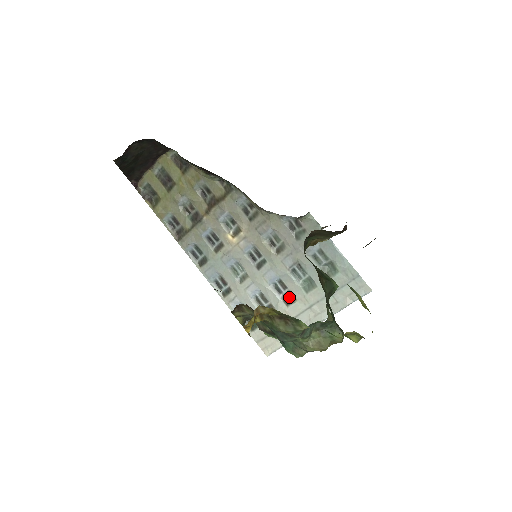
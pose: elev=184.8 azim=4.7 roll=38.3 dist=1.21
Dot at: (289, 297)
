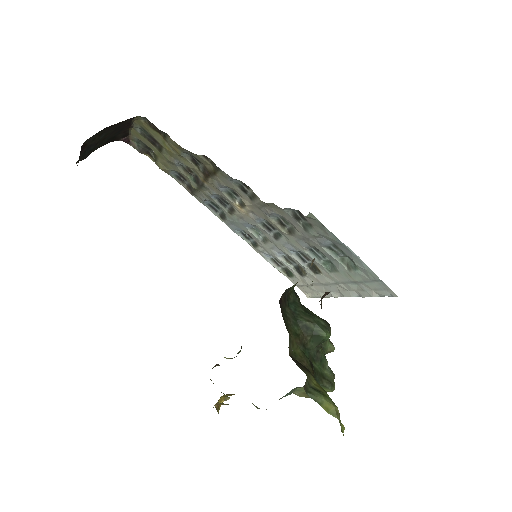
Dot at: (314, 267)
